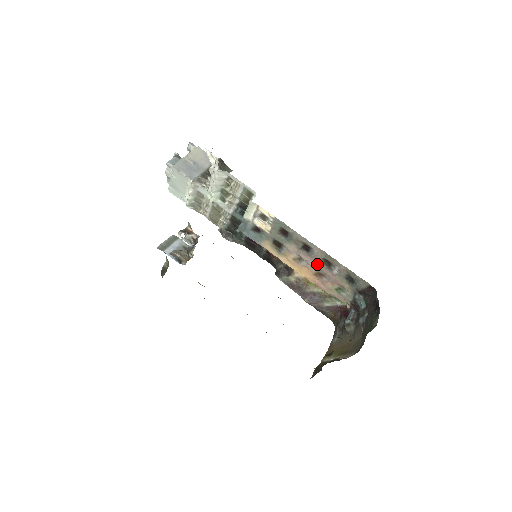
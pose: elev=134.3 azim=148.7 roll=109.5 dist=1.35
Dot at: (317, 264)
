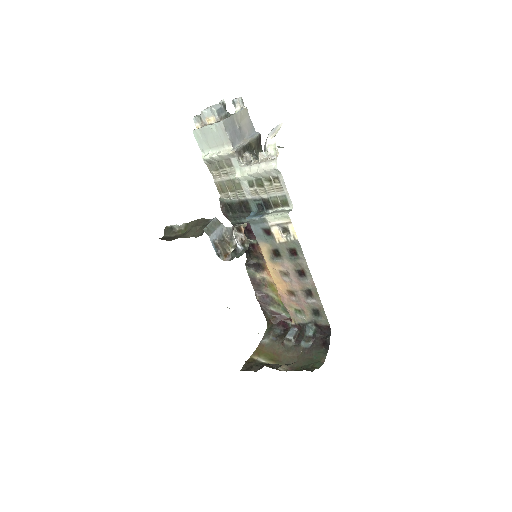
Dot at: (298, 287)
